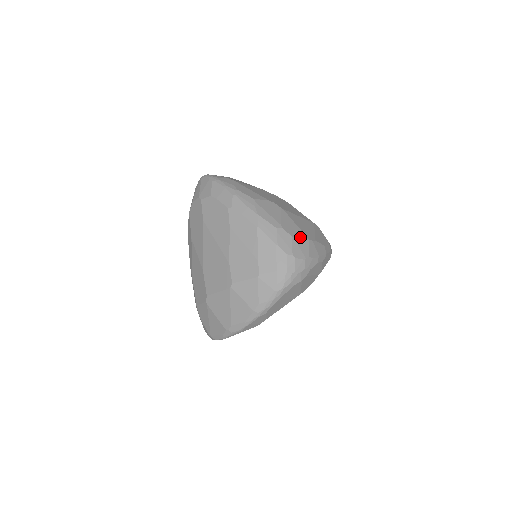
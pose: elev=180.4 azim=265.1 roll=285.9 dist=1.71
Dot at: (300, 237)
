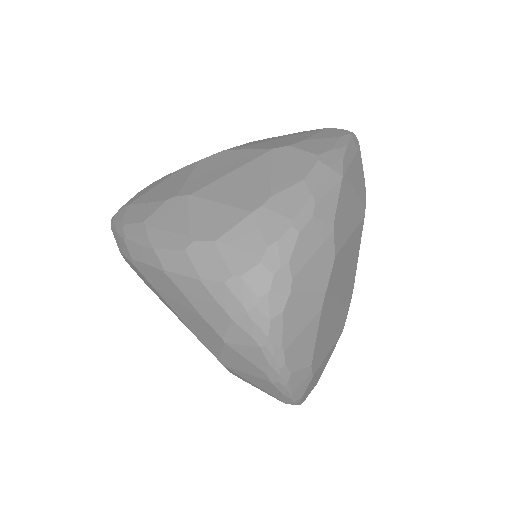
Dot at: (231, 226)
